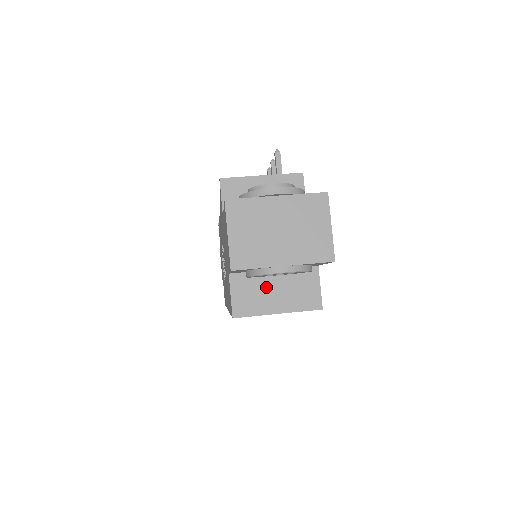
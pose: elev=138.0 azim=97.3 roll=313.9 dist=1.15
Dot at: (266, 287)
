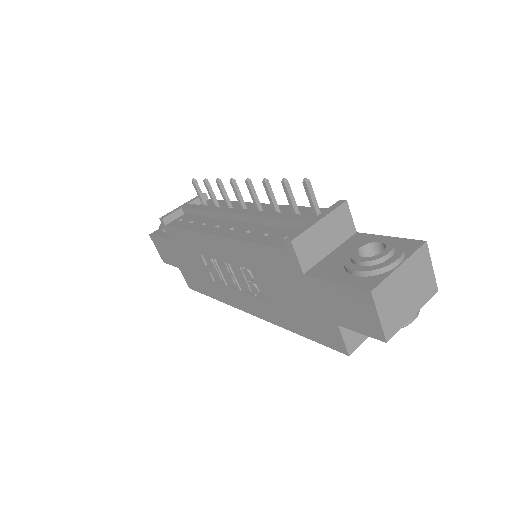
Dot at: occluded
